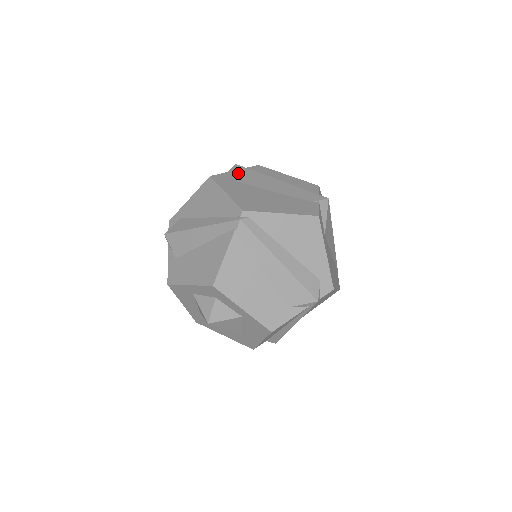
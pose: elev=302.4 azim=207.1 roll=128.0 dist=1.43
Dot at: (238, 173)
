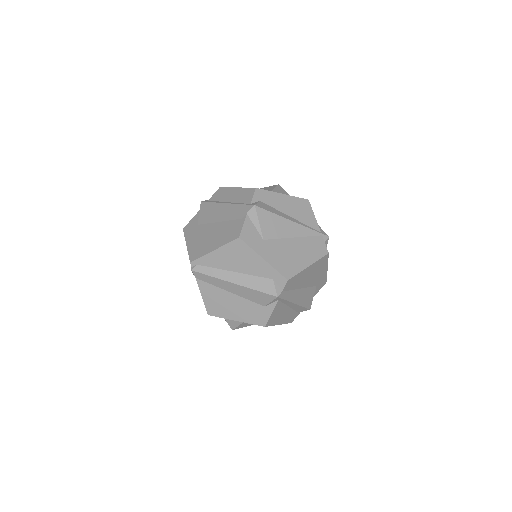
Dot at: (200, 213)
